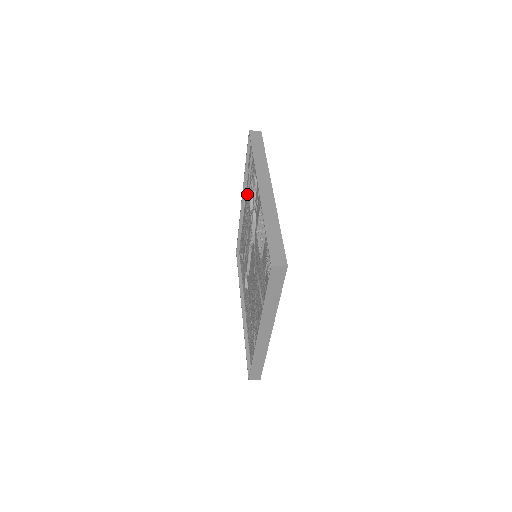
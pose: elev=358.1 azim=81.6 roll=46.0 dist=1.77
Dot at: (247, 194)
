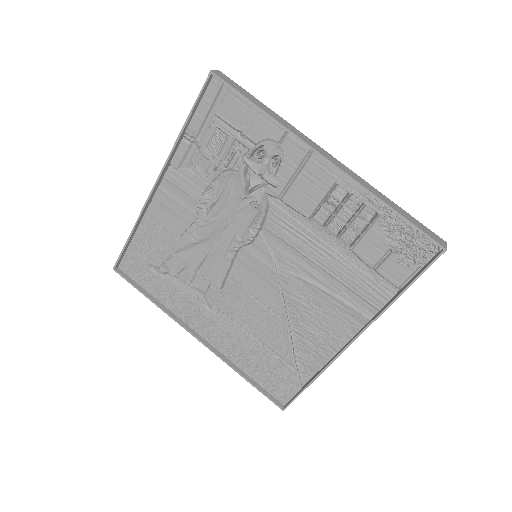
Dot at: (177, 174)
